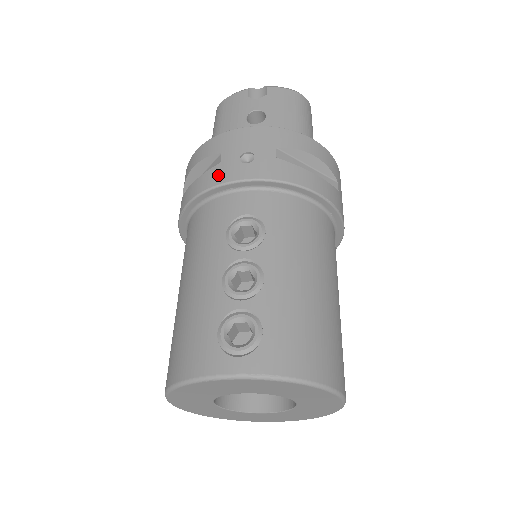
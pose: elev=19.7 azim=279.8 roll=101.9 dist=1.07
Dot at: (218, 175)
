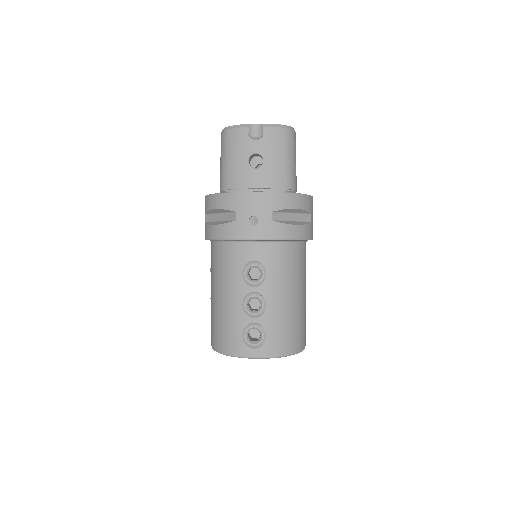
Dot at: (235, 231)
